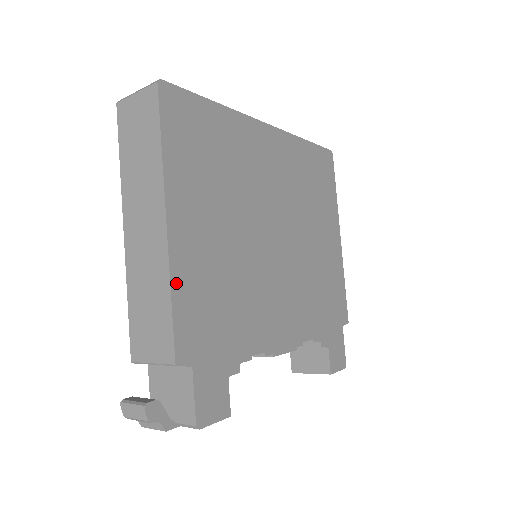
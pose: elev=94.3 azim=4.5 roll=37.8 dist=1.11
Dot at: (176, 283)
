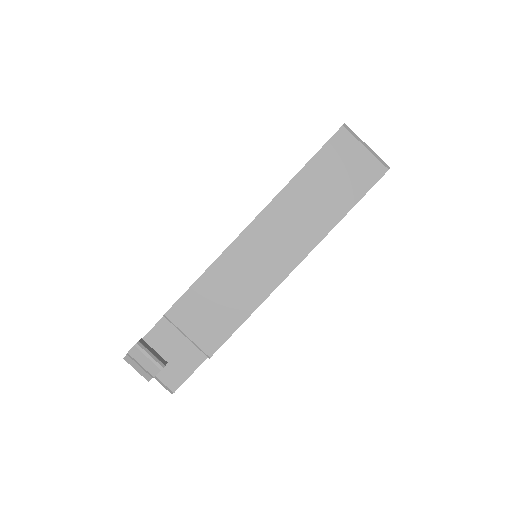
Dot at: (259, 305)
